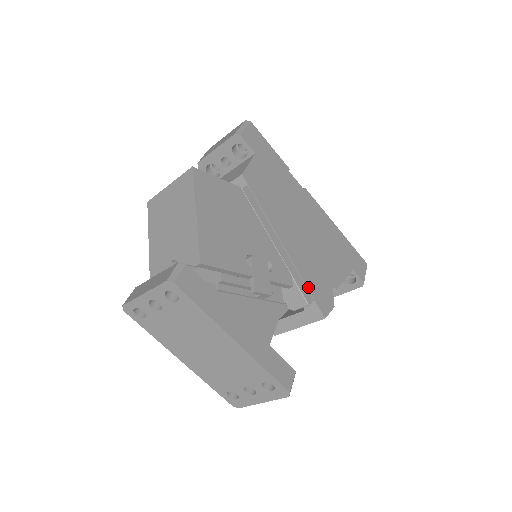
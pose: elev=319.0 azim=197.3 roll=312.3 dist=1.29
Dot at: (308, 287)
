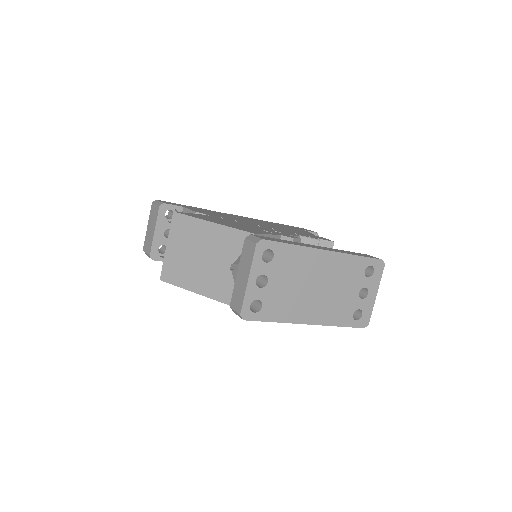
Dot at: occluded
